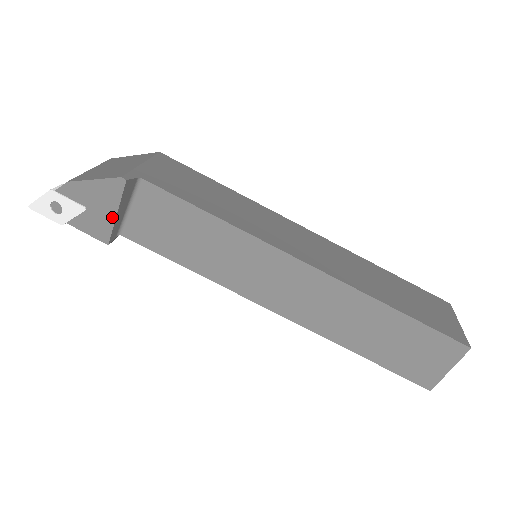
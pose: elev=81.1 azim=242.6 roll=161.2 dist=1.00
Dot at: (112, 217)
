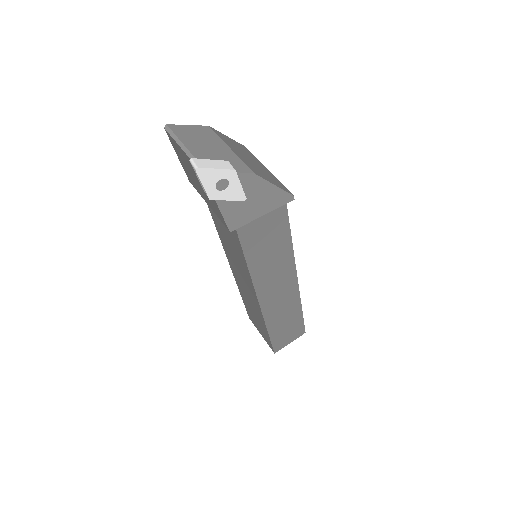
Dot at: (257, 216)
